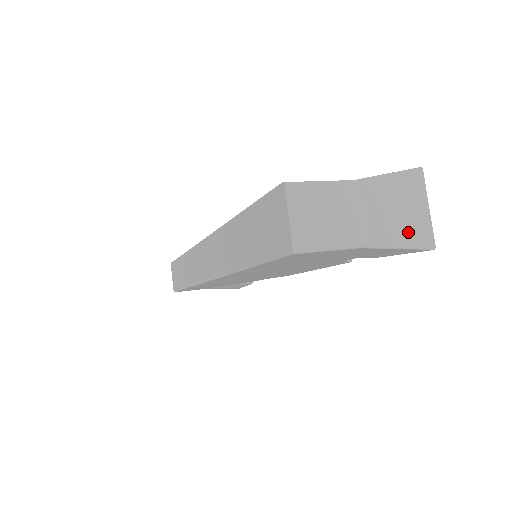
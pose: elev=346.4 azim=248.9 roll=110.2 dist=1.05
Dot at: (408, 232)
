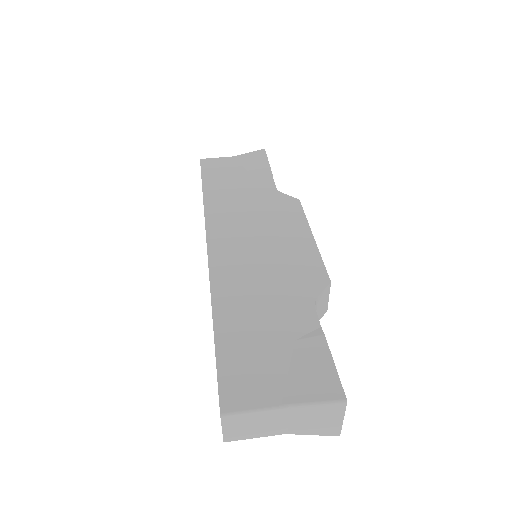
Dot at: (320, 430)
